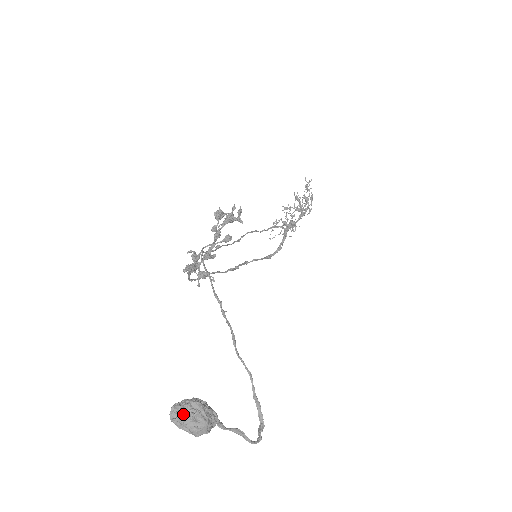
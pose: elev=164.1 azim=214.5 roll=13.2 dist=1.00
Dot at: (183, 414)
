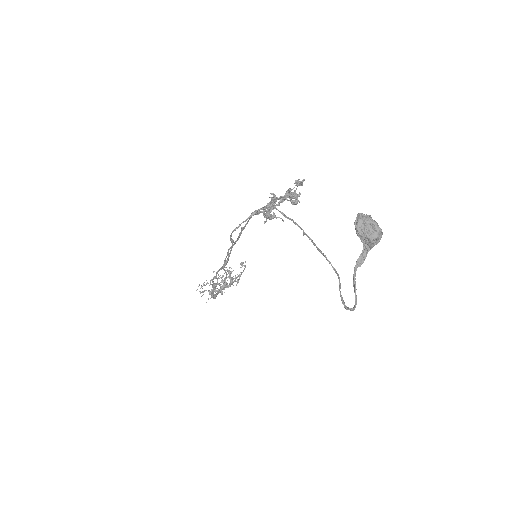
Dot at: (371, 218)
